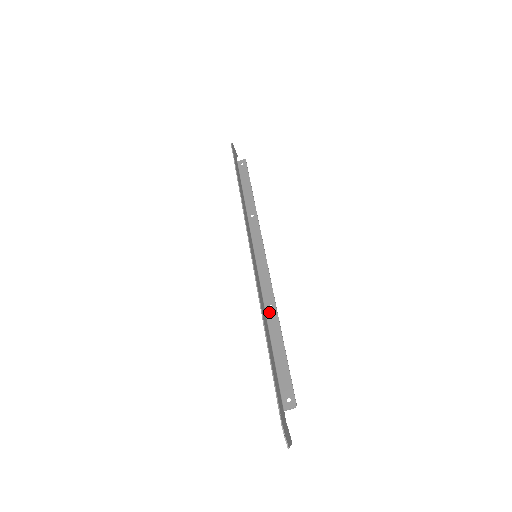
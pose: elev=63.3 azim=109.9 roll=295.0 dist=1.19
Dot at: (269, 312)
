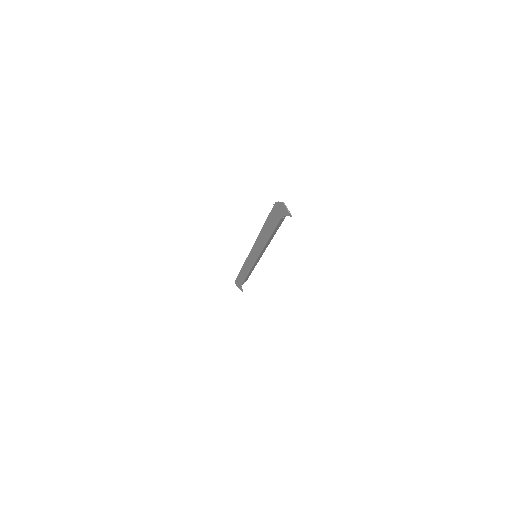
Dot at: (267, 242)
